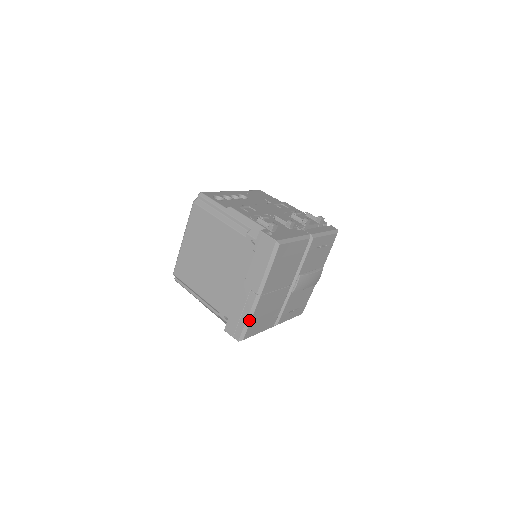
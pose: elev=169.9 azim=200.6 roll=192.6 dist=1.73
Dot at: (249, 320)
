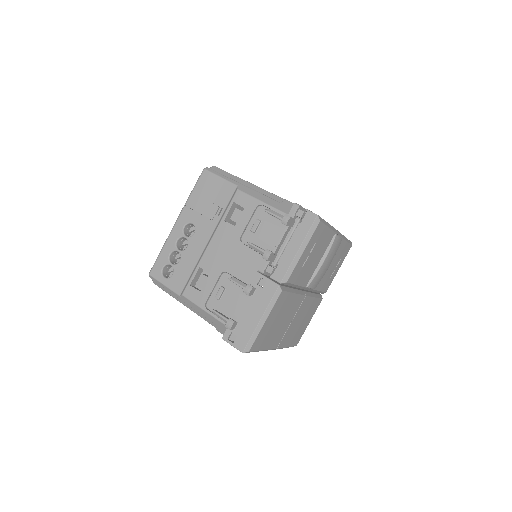
Dot at: (286, 347)
